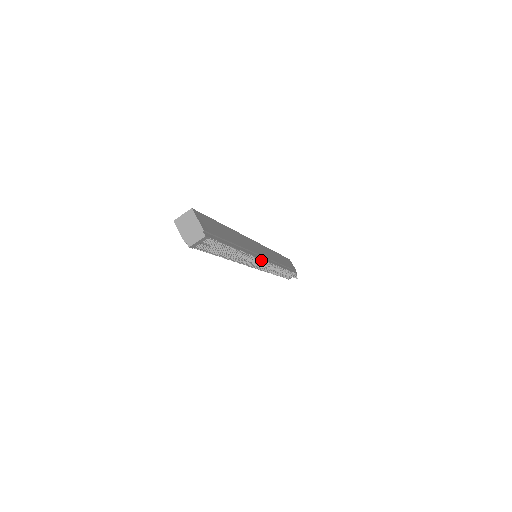
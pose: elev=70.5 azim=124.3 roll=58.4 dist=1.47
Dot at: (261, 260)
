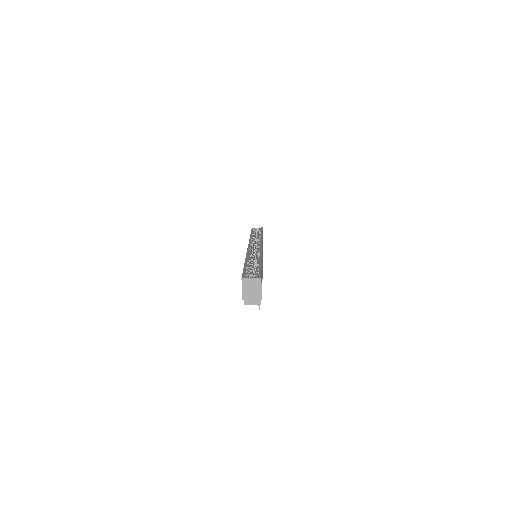
Dot at: occluded
